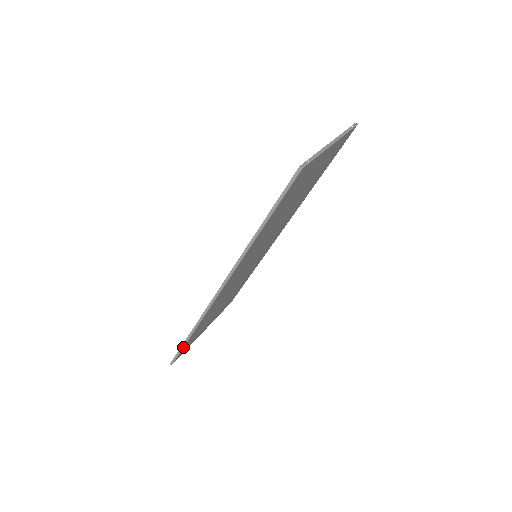
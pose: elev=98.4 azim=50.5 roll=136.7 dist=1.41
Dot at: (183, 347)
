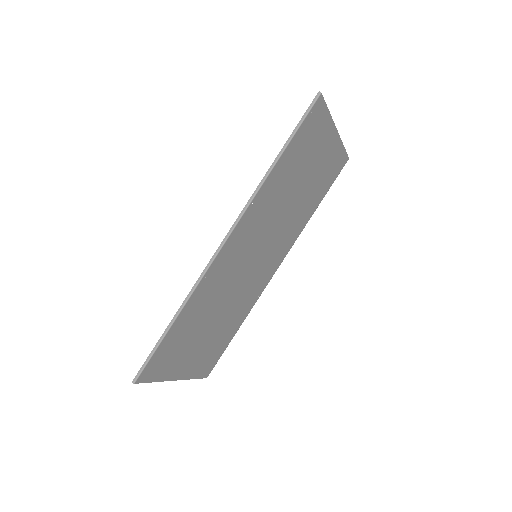
Dot at: (159, 344)
